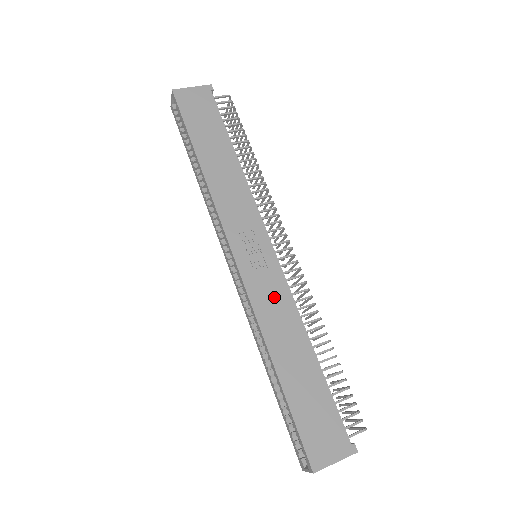
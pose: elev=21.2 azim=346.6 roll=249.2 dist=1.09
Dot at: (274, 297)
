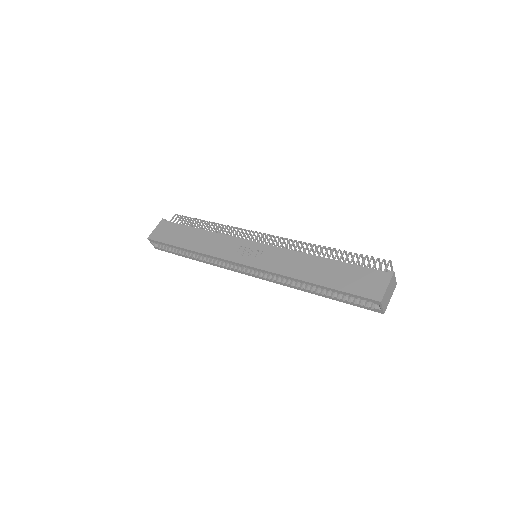
Dot at: (280, 259)
